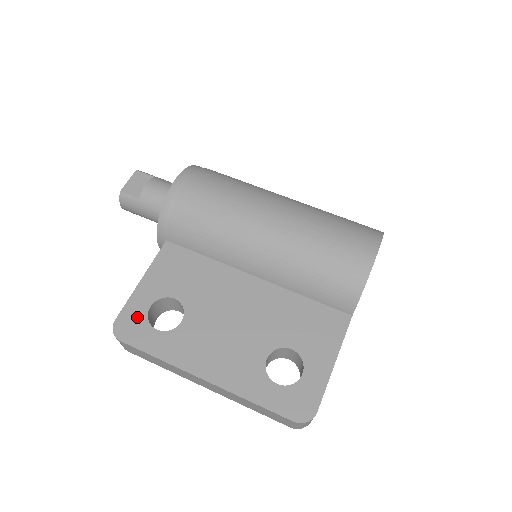
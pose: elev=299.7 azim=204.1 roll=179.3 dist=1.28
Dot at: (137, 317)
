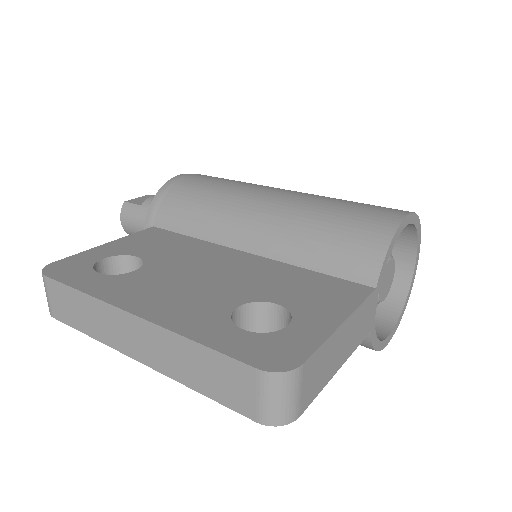
Dot at: (81, 263)
